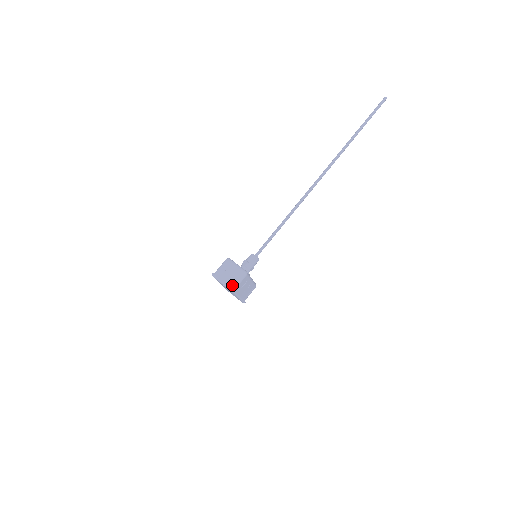
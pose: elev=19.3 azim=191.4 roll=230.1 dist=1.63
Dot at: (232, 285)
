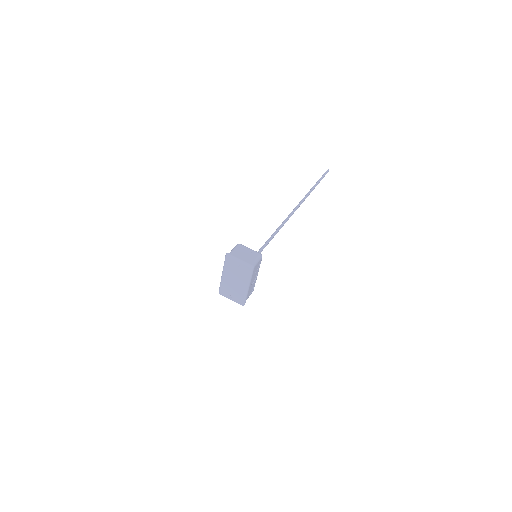
Dot at: (251, 263)
